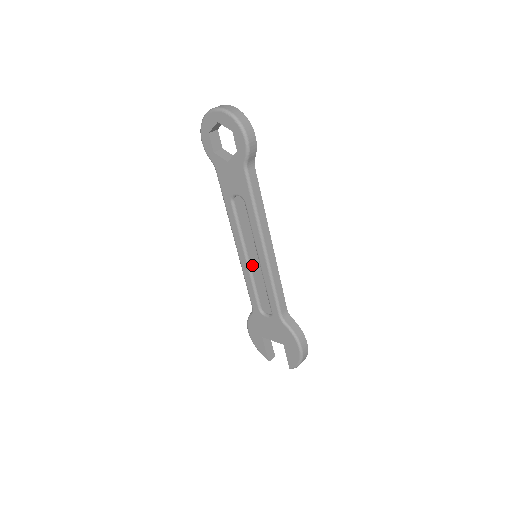
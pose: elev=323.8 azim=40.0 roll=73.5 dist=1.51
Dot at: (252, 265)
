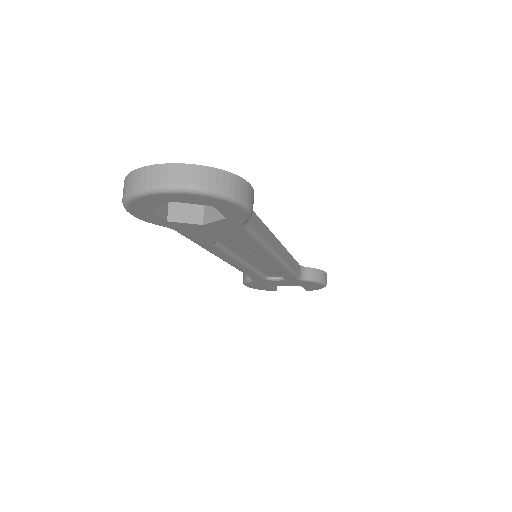
Dot at: (252, 263)
